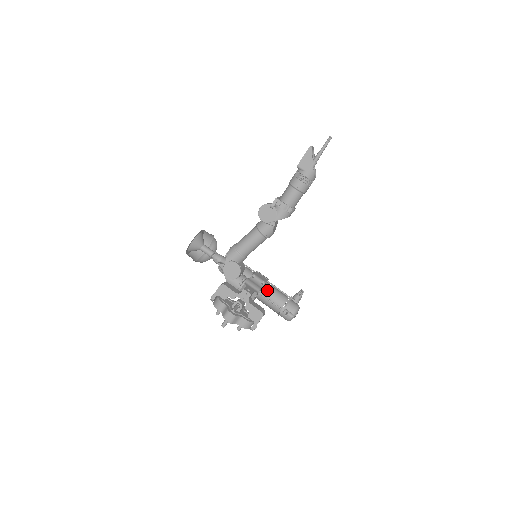
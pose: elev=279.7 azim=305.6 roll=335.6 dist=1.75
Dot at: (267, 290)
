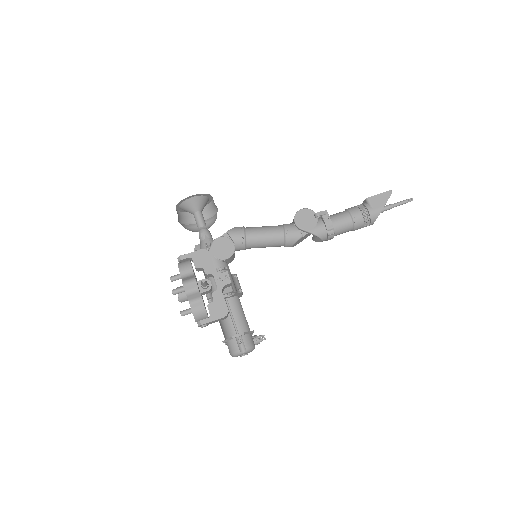
Dot at: occluded
